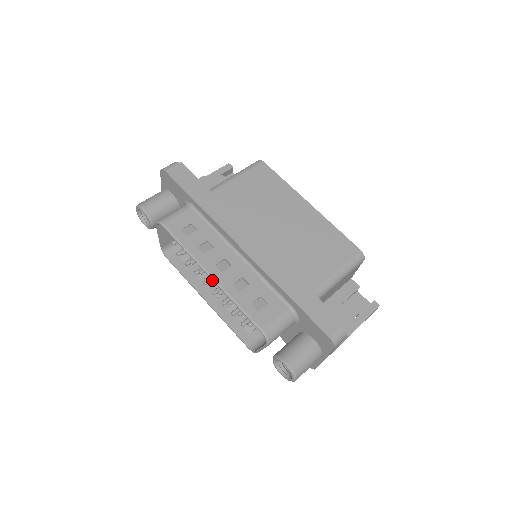
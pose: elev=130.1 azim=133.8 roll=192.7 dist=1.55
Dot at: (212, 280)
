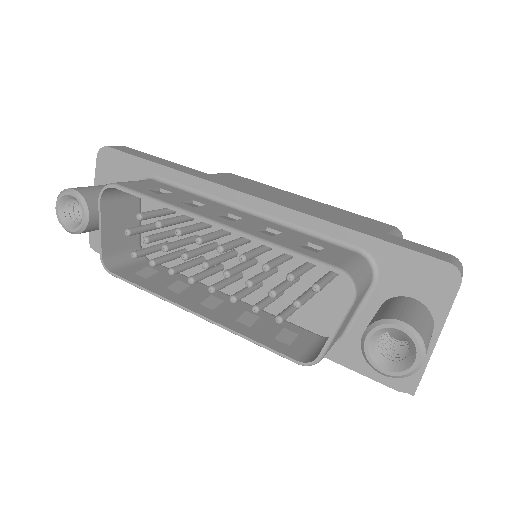
Dot at: (220, 228)
